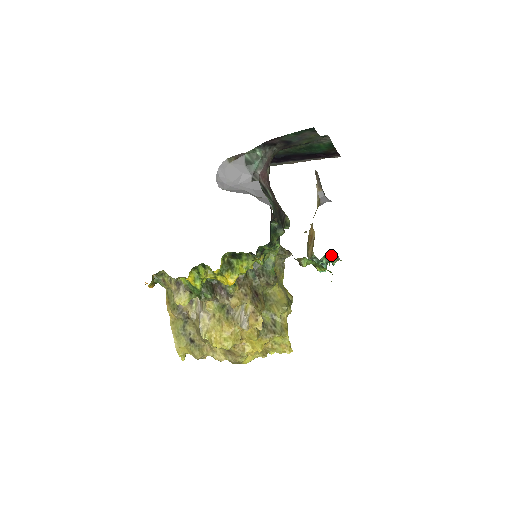
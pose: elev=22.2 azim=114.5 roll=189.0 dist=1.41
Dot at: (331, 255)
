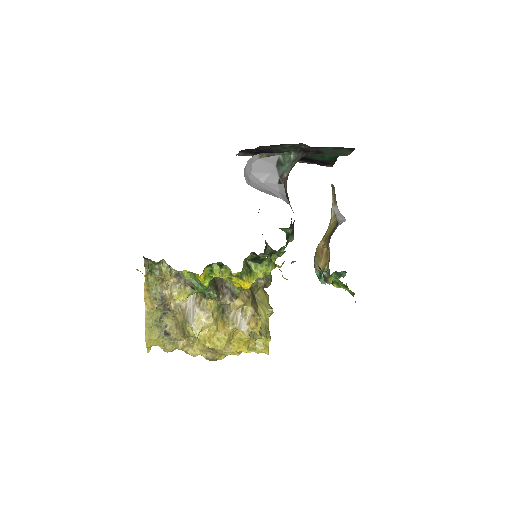
Dot at: (341, 272)
